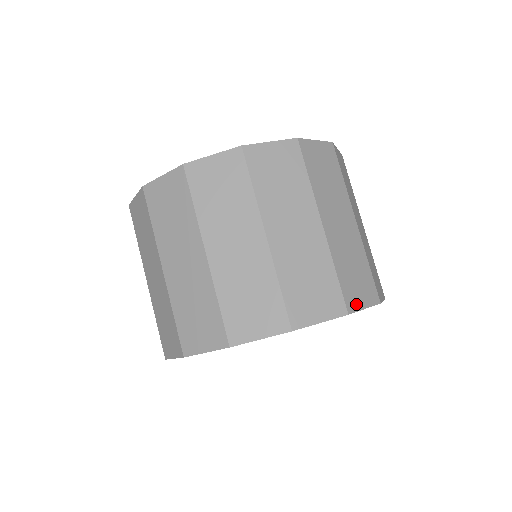
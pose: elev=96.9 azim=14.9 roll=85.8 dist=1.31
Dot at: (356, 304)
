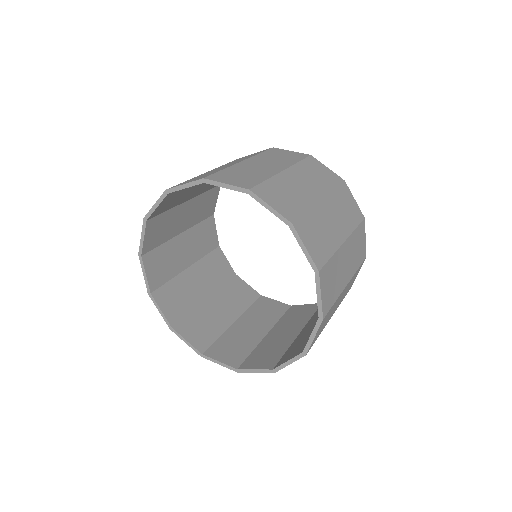
Dot at: (322, 283)
